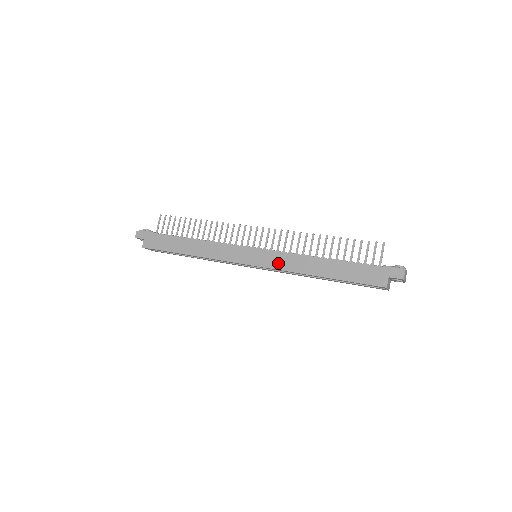
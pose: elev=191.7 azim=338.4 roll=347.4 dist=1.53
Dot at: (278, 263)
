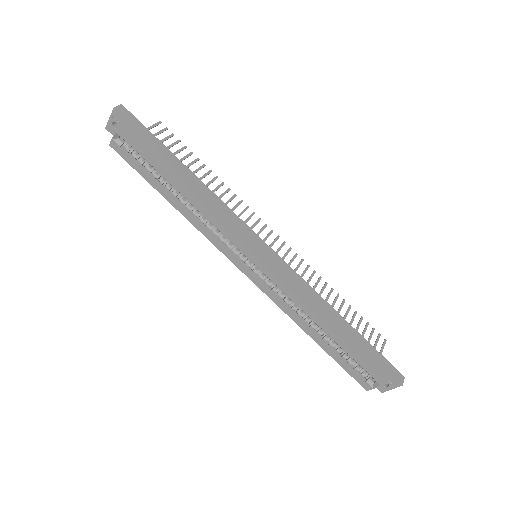
Dot at: (289, 280)
